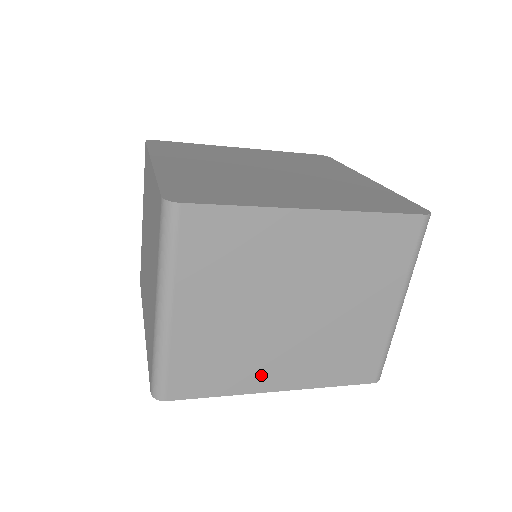
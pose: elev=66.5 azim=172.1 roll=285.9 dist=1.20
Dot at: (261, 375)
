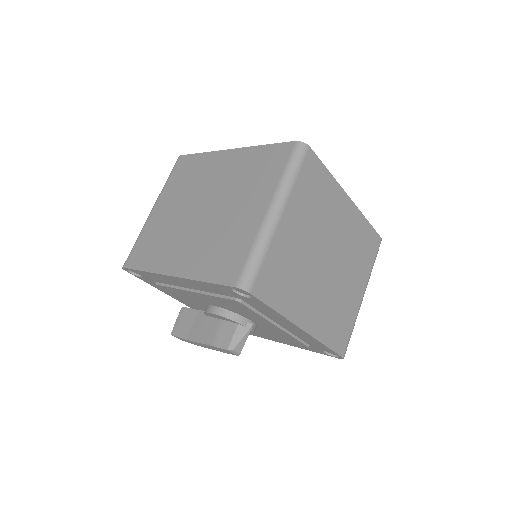
Dot at: (169, 259)
